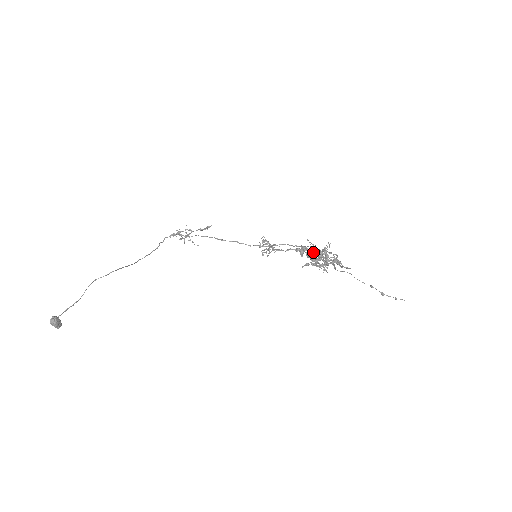
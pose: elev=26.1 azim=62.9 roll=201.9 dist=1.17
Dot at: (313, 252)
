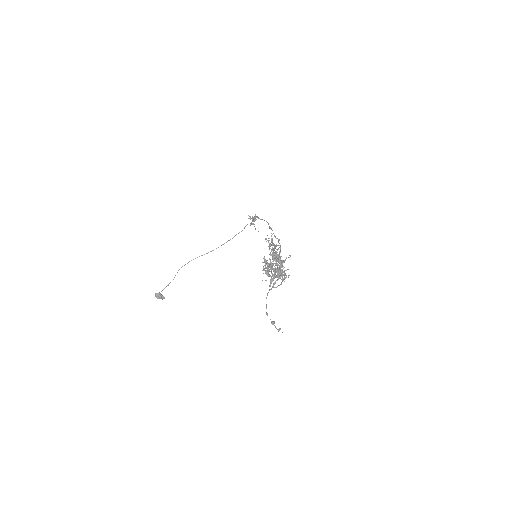
Dot at: occluded
